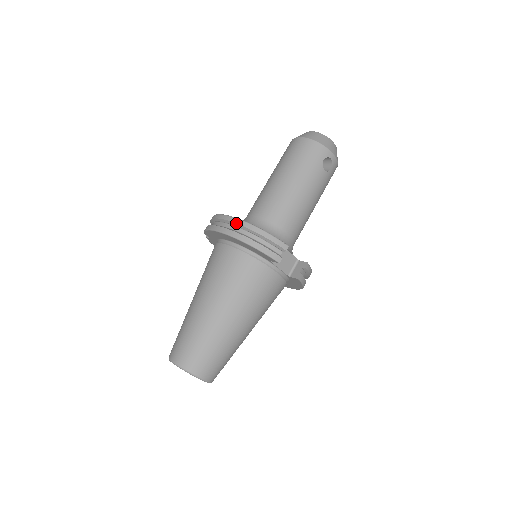
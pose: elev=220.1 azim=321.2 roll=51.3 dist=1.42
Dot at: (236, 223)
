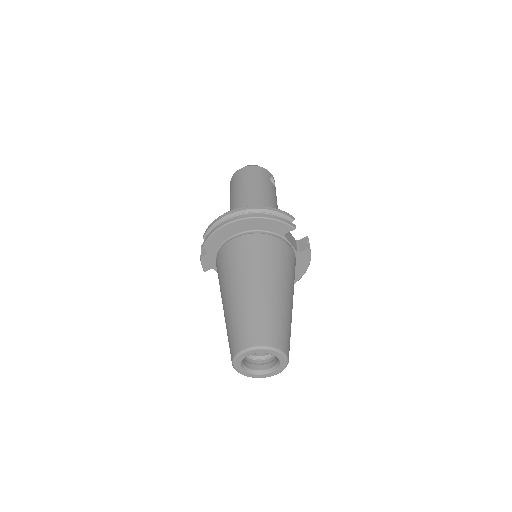
Dot at: (244, 209)
